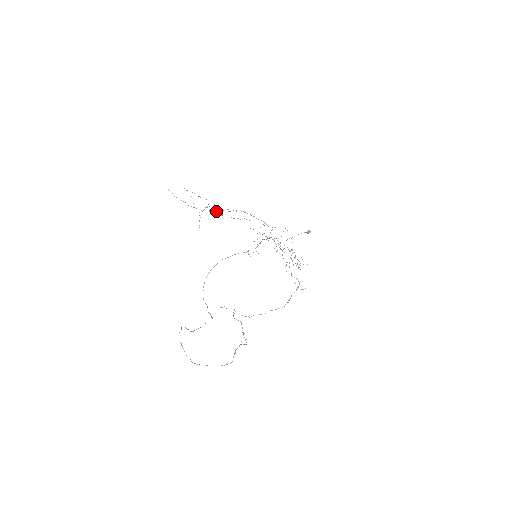
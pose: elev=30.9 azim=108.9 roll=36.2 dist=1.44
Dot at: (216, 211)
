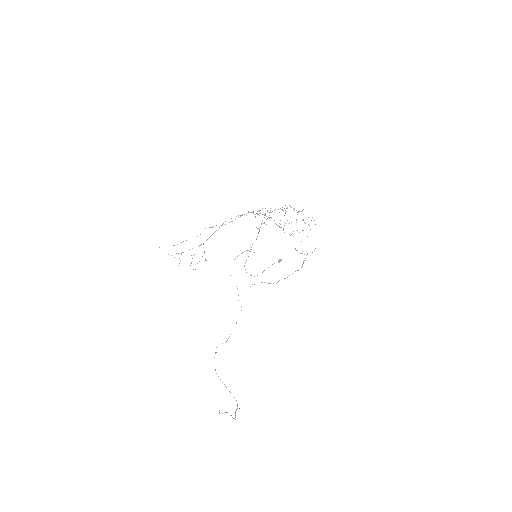
Dot at: occluded
